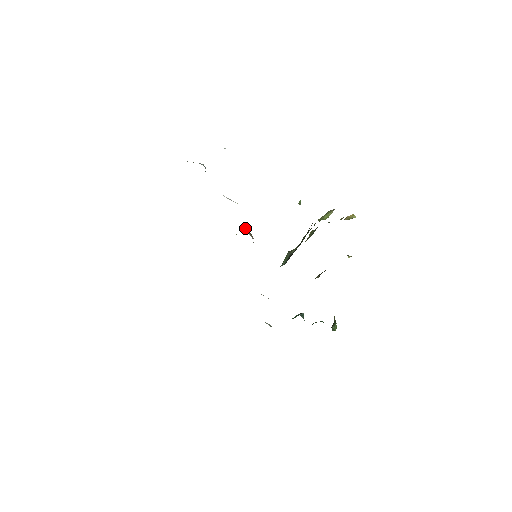
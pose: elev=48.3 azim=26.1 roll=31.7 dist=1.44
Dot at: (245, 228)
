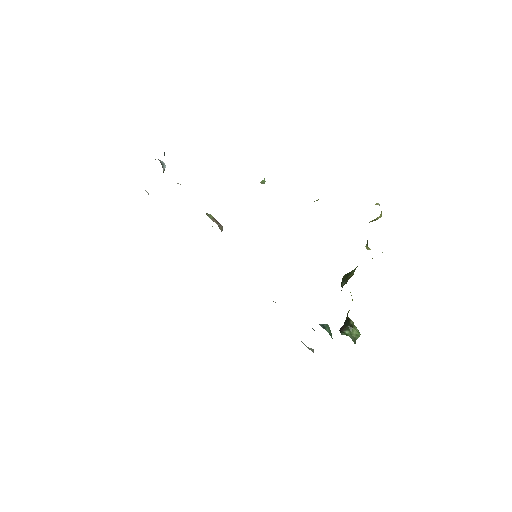
Dot at: (207, 213)
